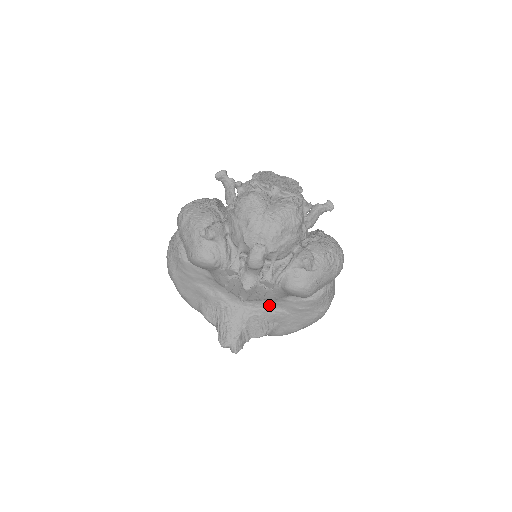
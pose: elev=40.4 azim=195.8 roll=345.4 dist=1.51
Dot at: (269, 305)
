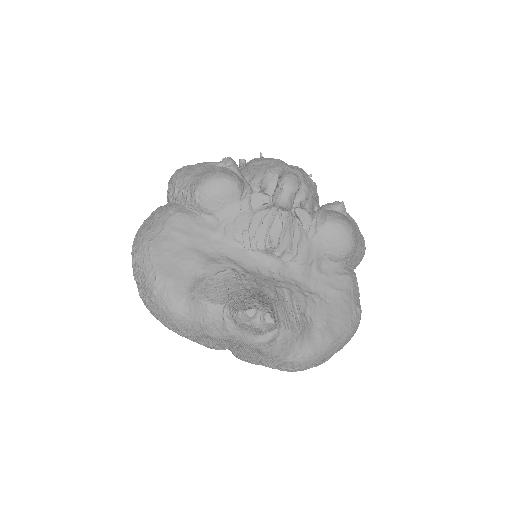
Dot at: (297, 281)
